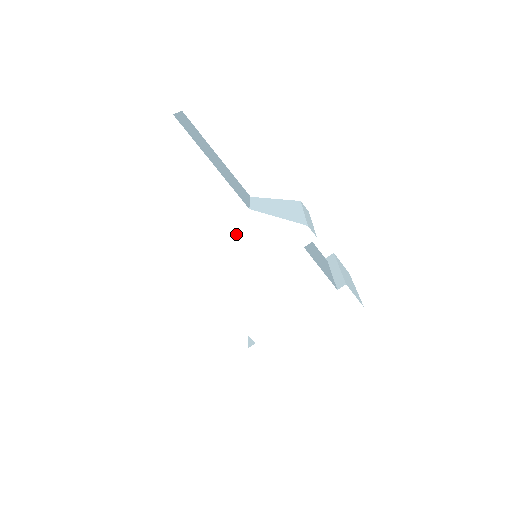
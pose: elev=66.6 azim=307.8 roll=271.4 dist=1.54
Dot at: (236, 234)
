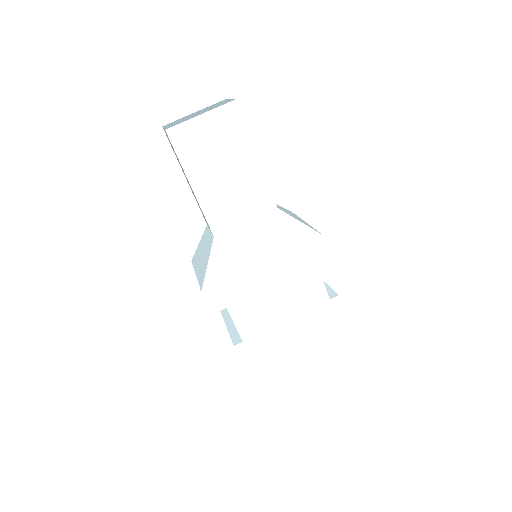
Dot at: (258, 229)
